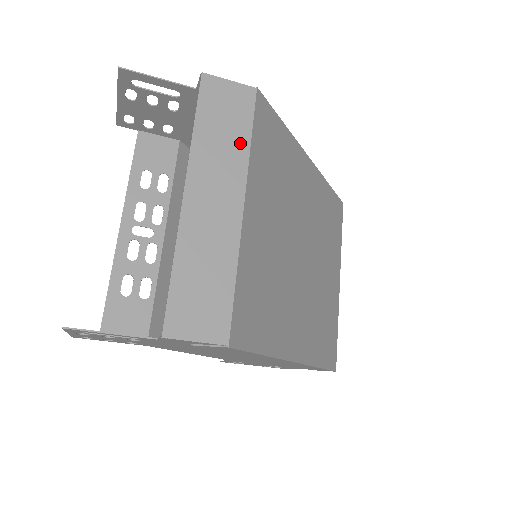
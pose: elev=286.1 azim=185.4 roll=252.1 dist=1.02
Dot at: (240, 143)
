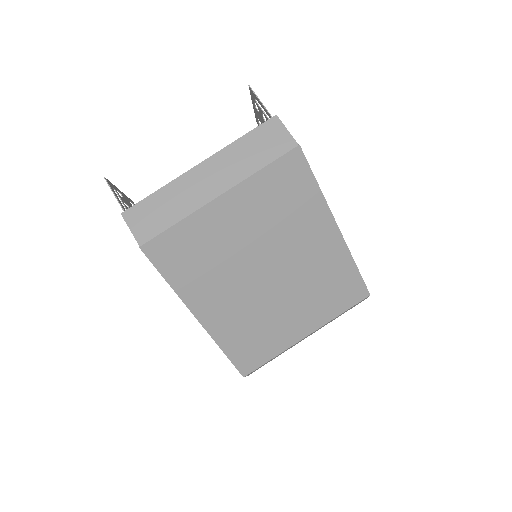
Dot at: (254, 165)
